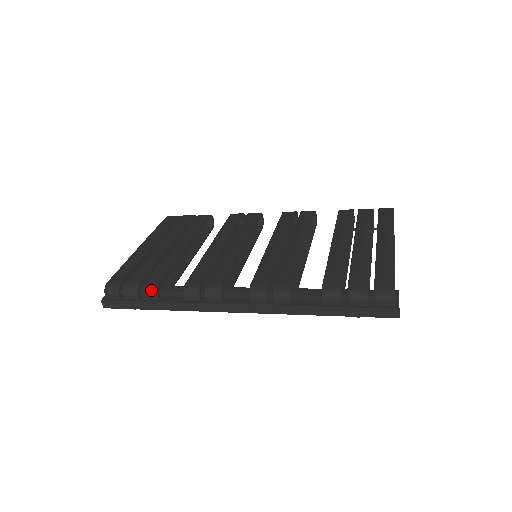
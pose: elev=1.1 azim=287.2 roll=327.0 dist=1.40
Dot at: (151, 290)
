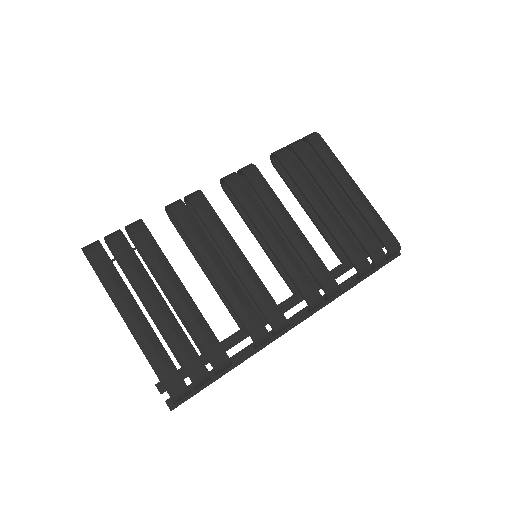
Dot at: (225, 367)
